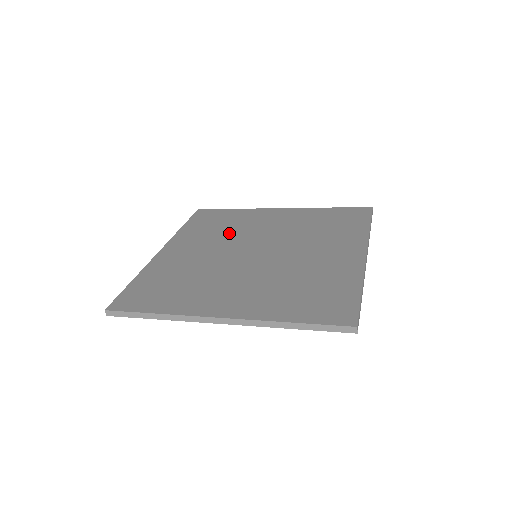
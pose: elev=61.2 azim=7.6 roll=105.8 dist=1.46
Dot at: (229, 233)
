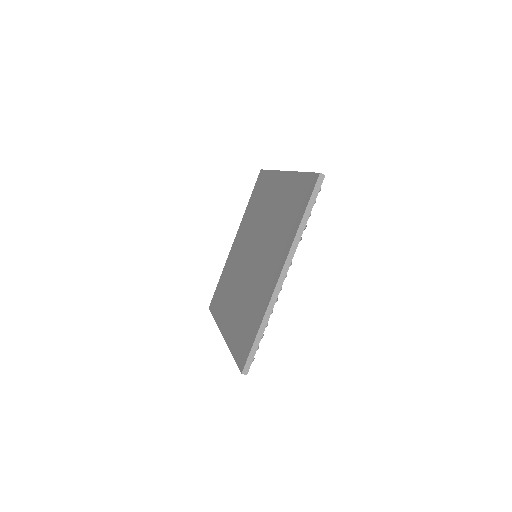
Dot at: (233, 278)
